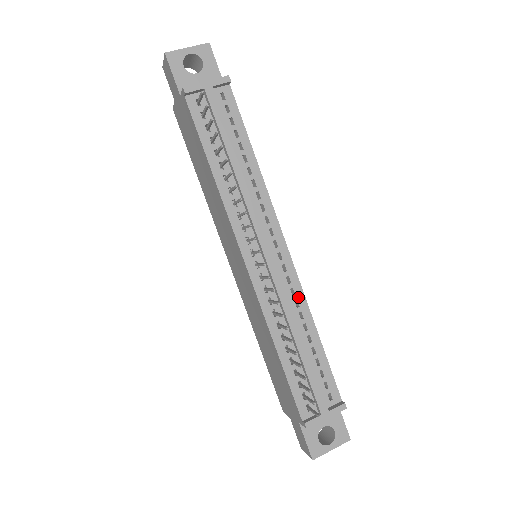
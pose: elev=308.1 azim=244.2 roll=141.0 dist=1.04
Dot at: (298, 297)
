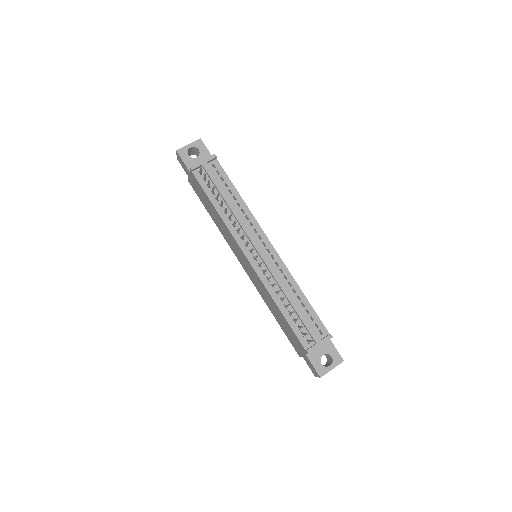
Dot at: (285, 273)
